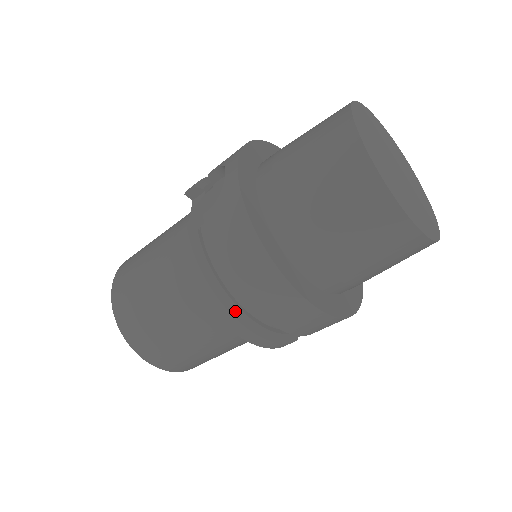
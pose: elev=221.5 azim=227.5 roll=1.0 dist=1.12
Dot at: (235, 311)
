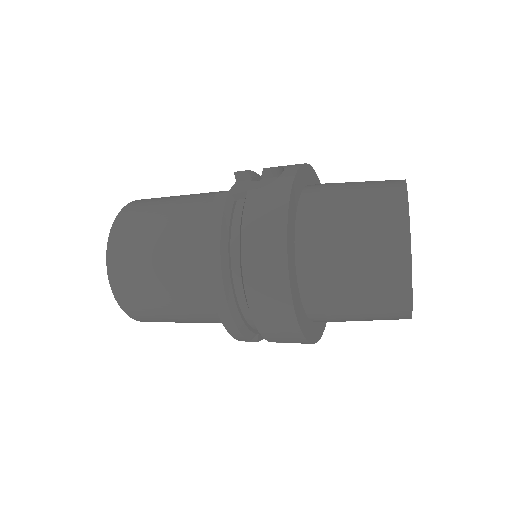
Dot at: (226, 279)
